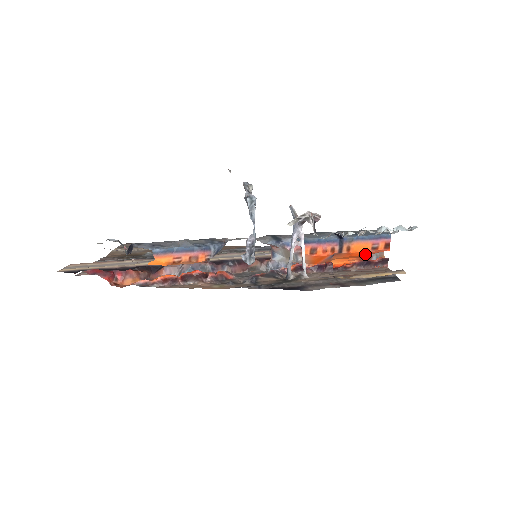
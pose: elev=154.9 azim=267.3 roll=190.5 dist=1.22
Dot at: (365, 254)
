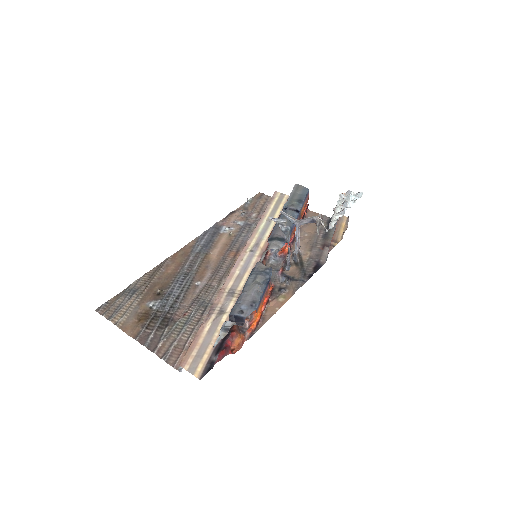
Dot at: occluded
